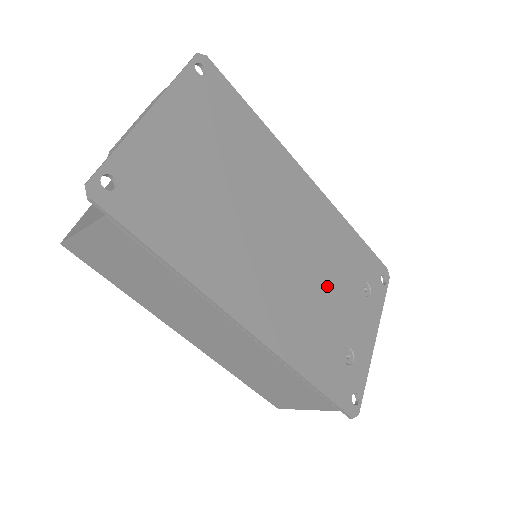
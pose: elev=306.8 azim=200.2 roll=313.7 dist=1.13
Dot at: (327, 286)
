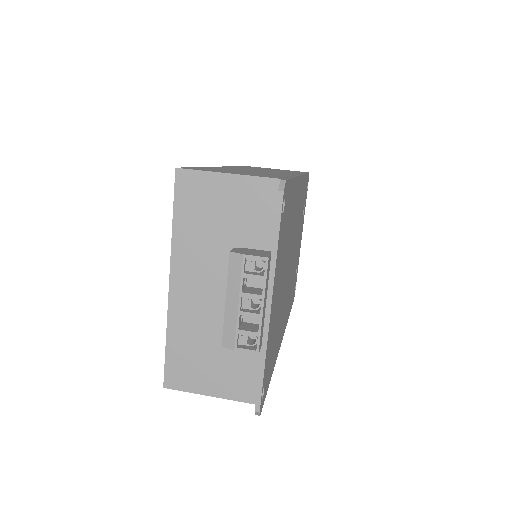
Dot at: occluded
